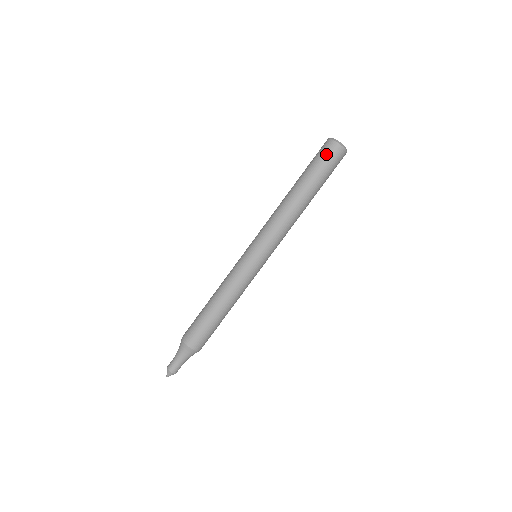
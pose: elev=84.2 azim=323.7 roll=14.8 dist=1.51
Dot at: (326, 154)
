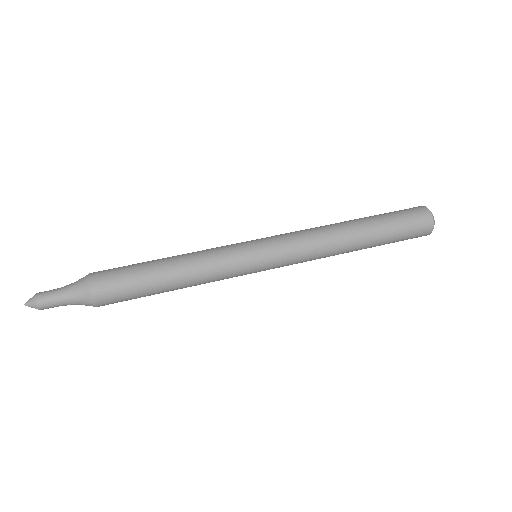
Dot at: (404, 209)
